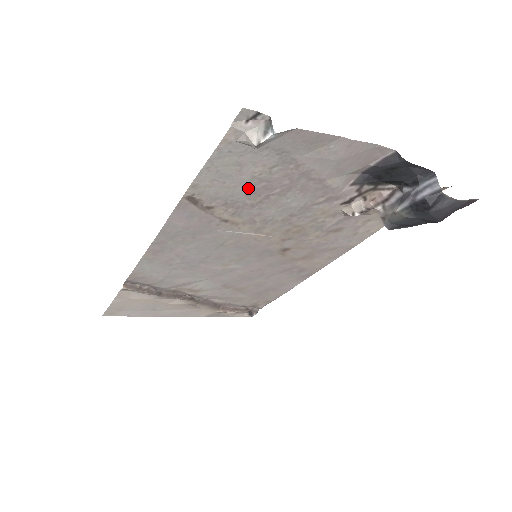
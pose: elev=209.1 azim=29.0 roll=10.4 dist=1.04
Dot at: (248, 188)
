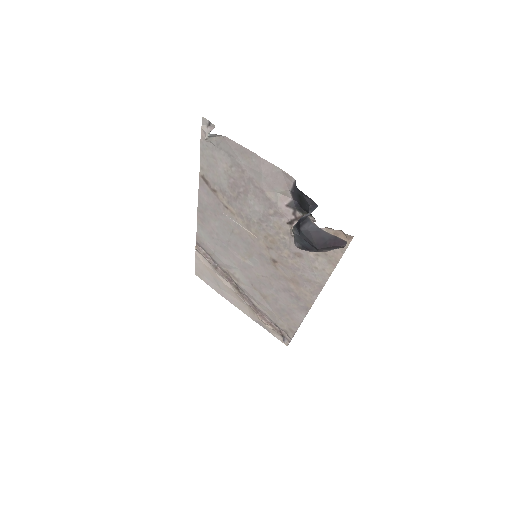
Dot at: (227, 181)
